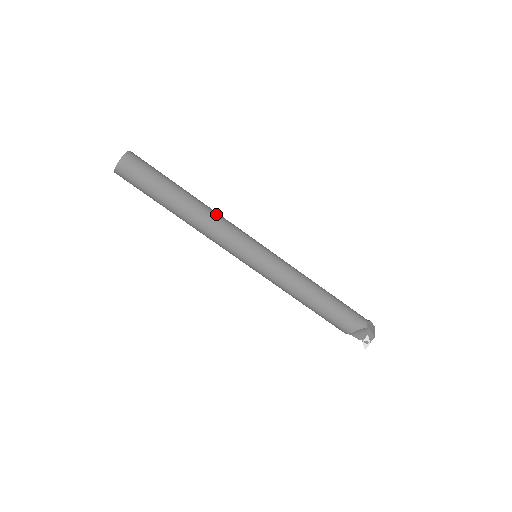
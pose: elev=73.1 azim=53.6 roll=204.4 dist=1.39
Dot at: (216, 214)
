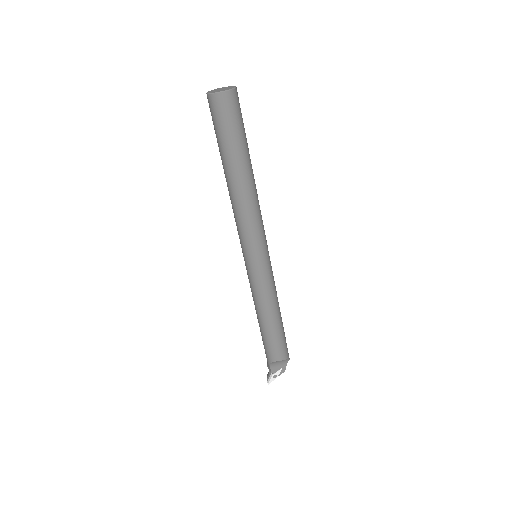
Dot at: occluded
